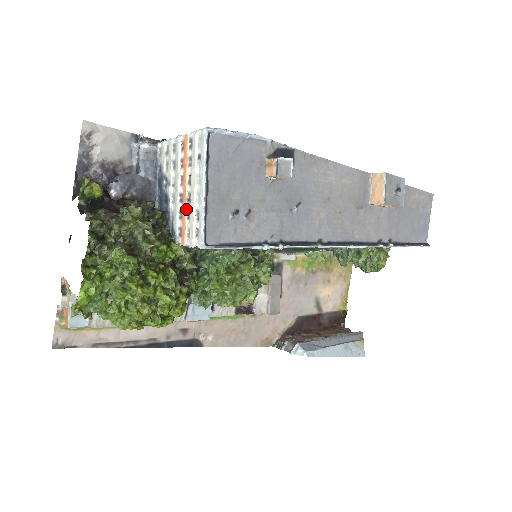
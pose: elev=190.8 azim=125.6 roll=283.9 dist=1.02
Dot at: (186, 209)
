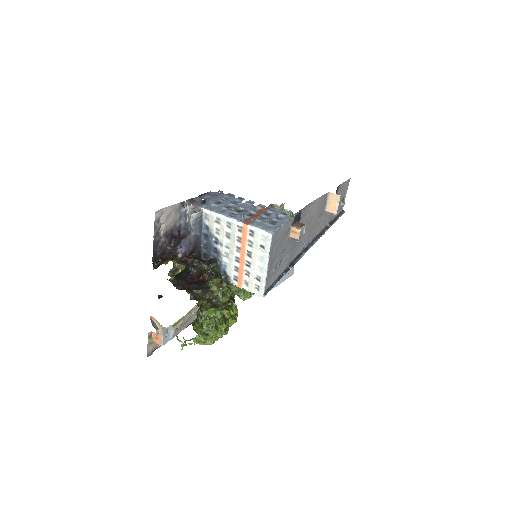
Dot at: (245, 269)
